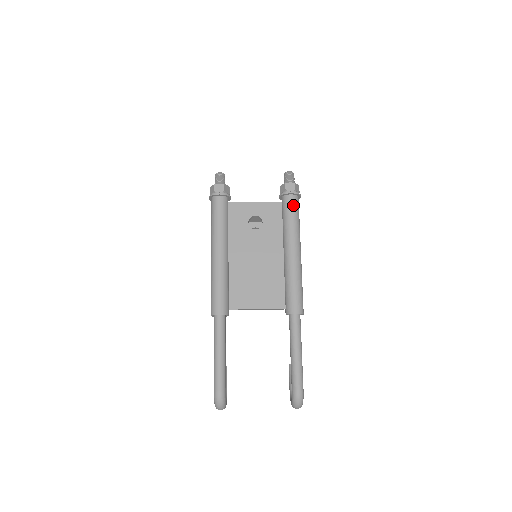
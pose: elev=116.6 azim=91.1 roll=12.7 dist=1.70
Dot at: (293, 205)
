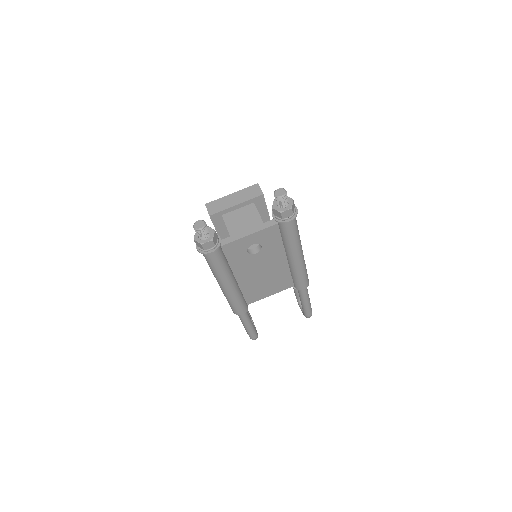
Dot at: (292, 227)
